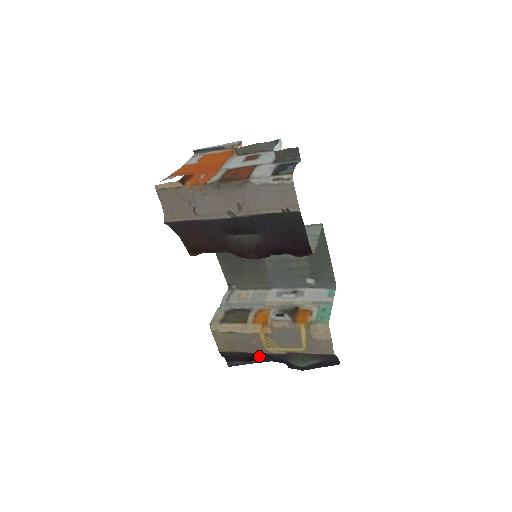
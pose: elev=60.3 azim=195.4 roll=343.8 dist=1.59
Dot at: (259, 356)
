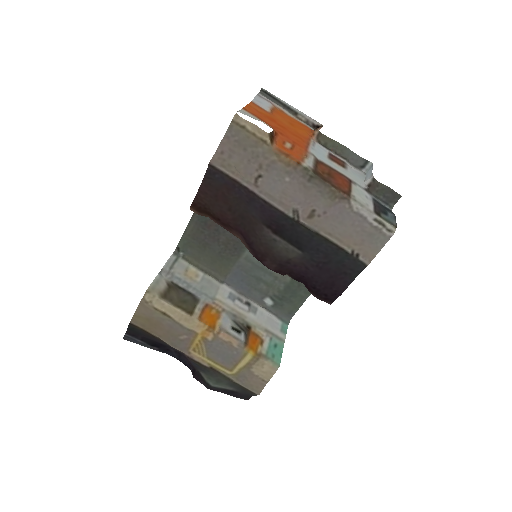
Dot at: (166, 346)
